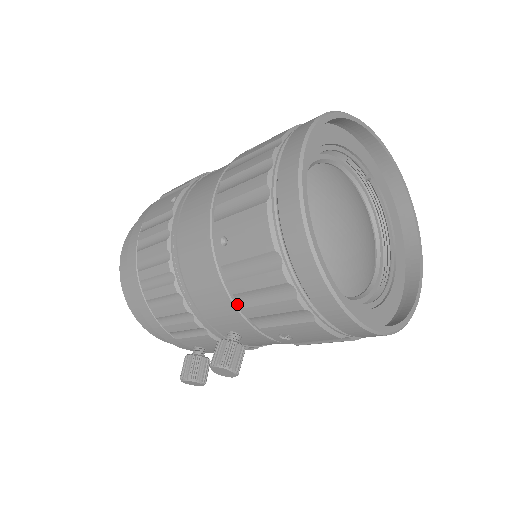
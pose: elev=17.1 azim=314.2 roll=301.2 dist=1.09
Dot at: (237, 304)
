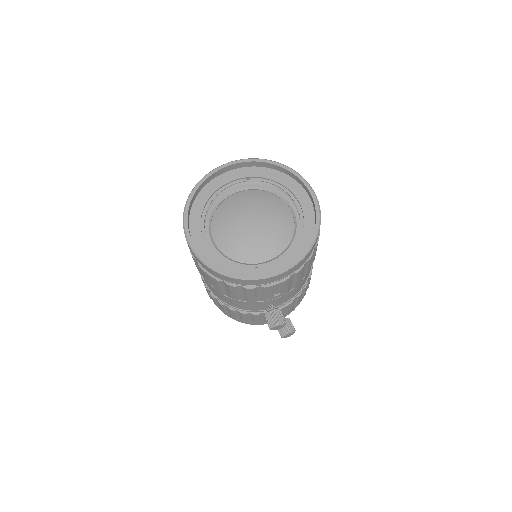
Dot at: (246, 301)
